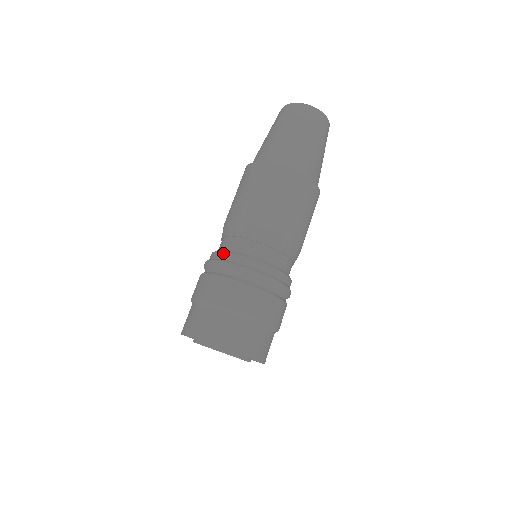
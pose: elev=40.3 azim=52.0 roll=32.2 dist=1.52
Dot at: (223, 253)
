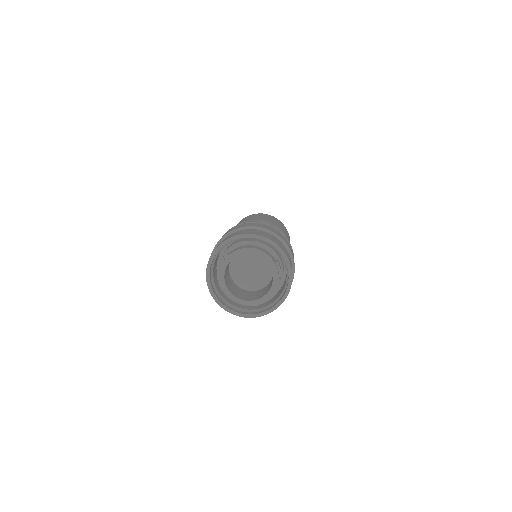
Dot at: occluded
